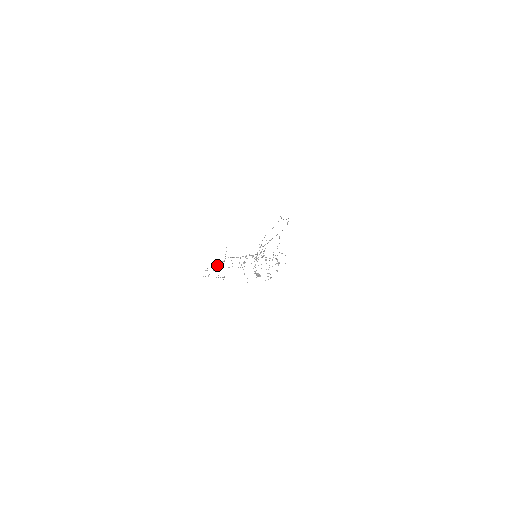
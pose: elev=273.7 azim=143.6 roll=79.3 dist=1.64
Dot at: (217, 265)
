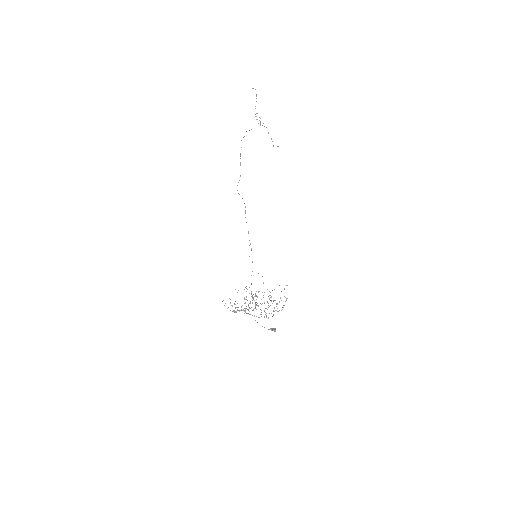
Dot at: occluded
